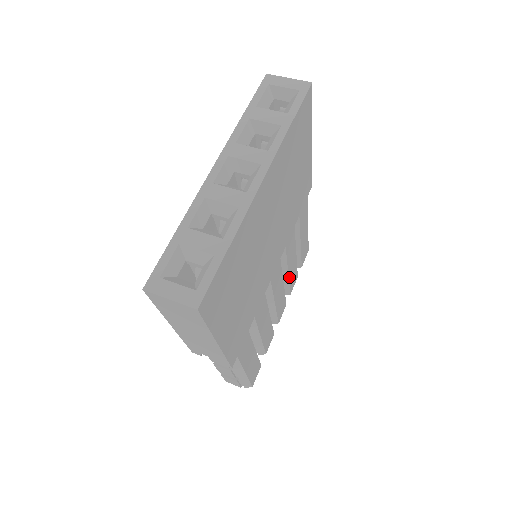
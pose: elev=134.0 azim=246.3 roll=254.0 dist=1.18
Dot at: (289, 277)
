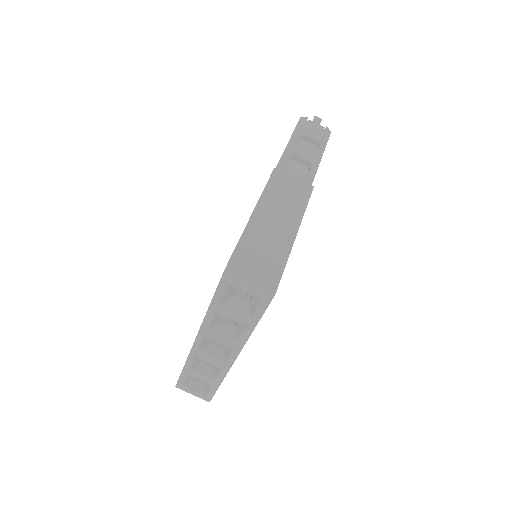
Dot at: occluded
